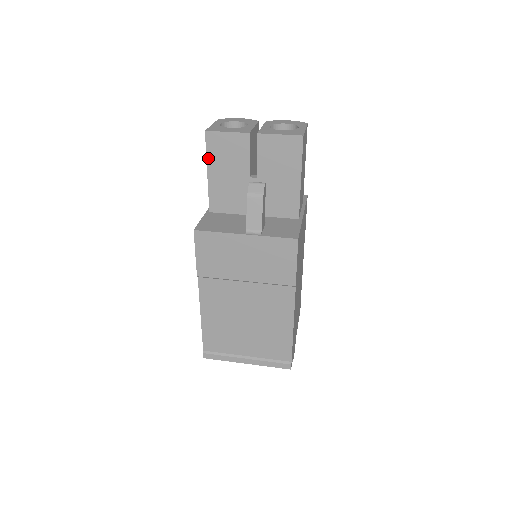
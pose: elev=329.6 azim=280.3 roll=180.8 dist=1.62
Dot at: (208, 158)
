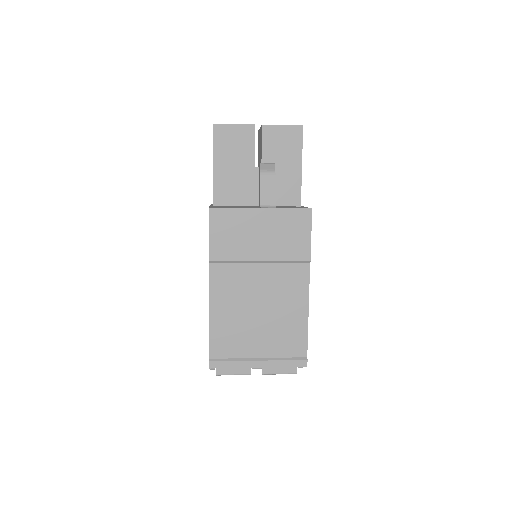
Dot at: (215, 150)
